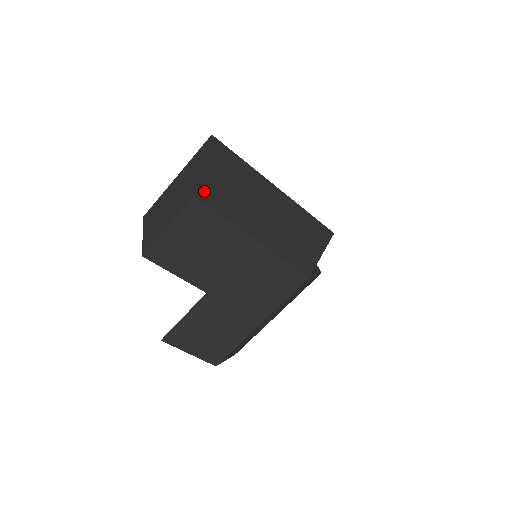
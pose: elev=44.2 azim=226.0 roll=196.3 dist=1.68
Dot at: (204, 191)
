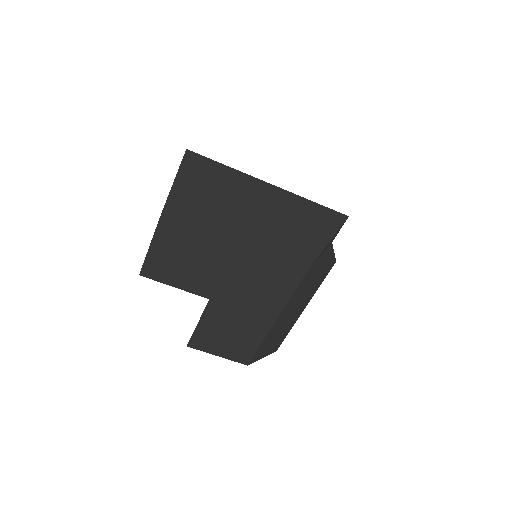
Dot at: (173, 207)
